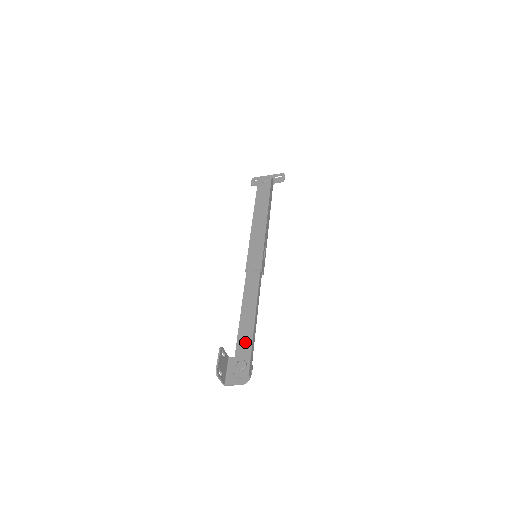
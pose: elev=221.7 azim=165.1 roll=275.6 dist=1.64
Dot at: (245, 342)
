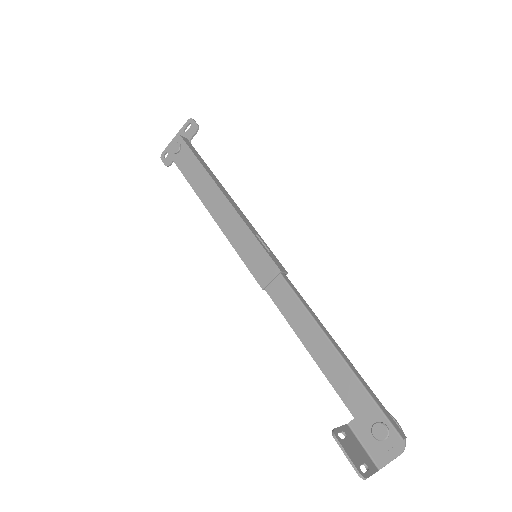
Dot at: (354, 393)
